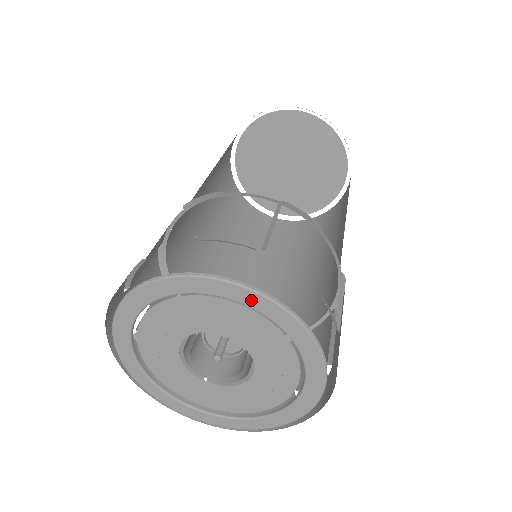
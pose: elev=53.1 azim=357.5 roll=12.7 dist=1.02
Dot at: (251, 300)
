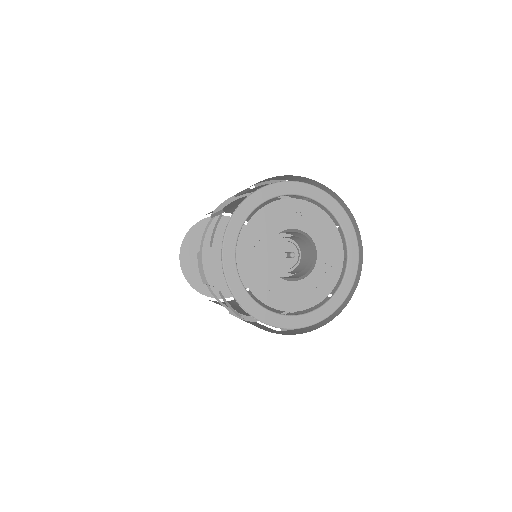
Dot at: (349, 232)
